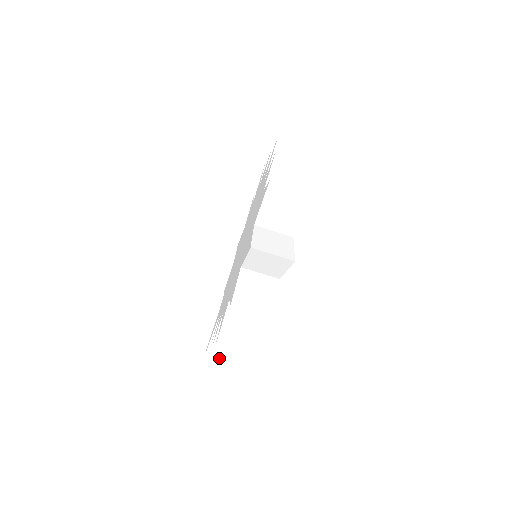
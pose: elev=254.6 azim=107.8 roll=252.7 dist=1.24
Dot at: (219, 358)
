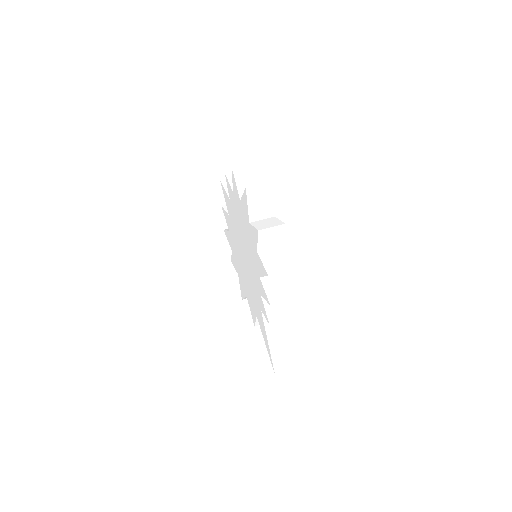
Dot at: (285, 365)
